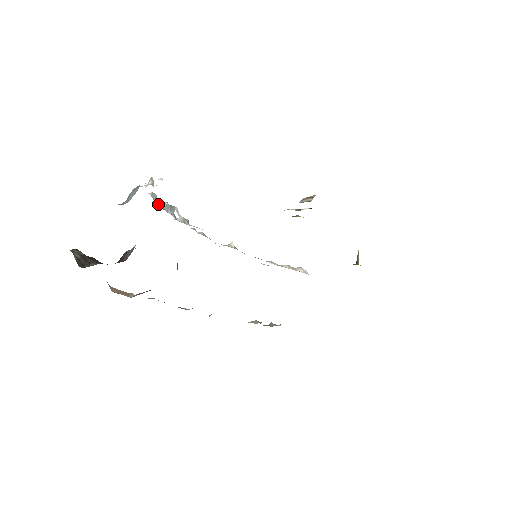
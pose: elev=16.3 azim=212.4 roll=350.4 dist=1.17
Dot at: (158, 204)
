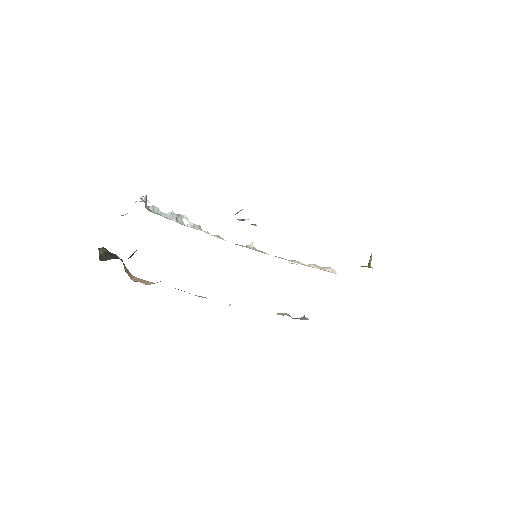
Dot at: (161, 214)
